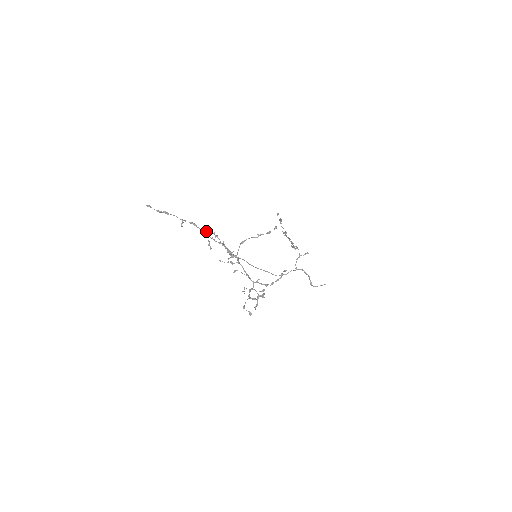
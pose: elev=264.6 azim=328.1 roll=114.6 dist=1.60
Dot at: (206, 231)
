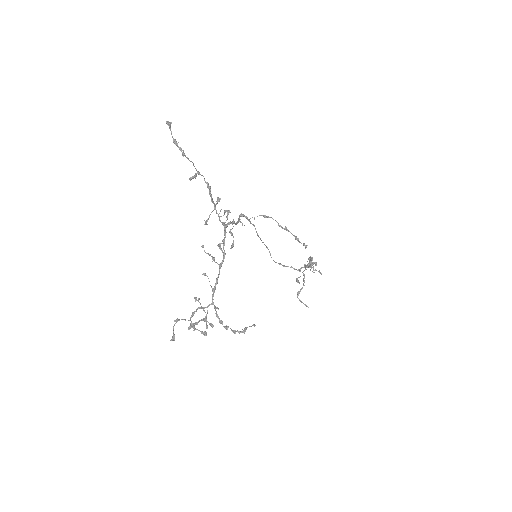
Dot at: (217, 203)
